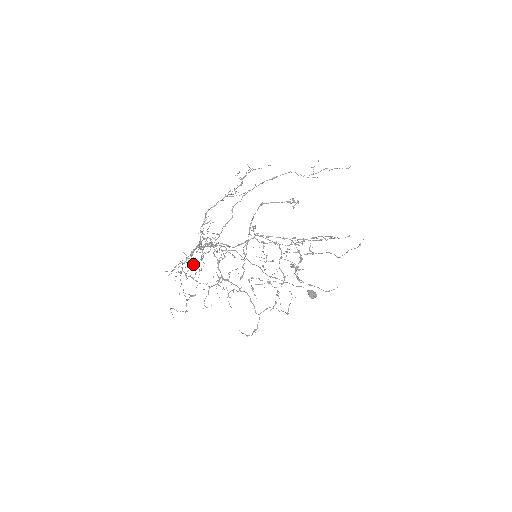
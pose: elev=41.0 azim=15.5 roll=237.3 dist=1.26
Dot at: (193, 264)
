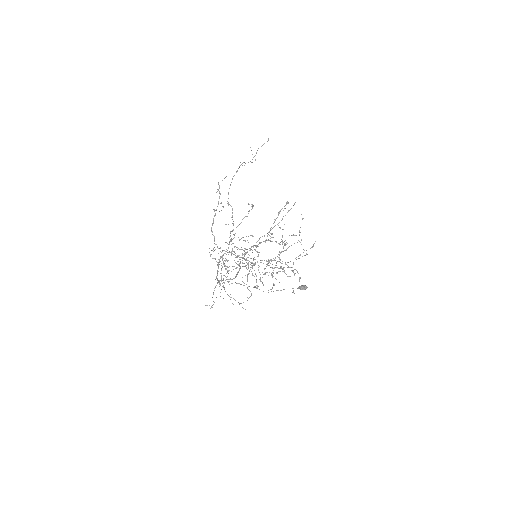
Dot at: (228, 270)
